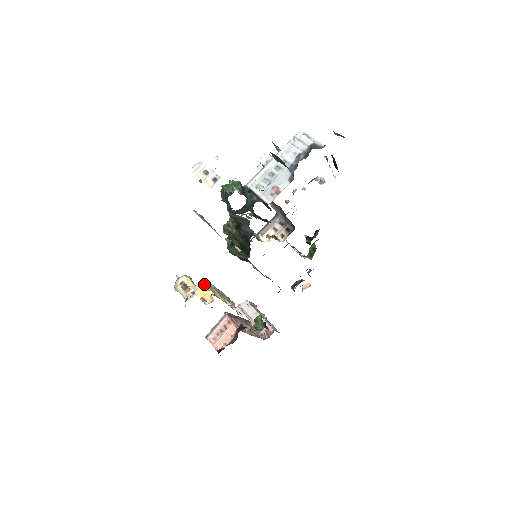
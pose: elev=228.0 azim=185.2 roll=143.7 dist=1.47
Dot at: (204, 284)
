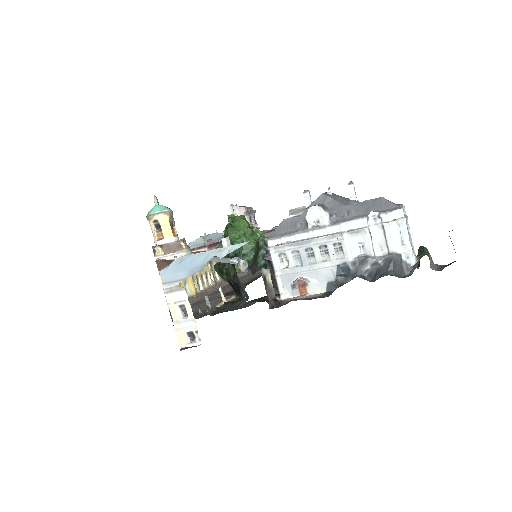
Dot at: occluded
